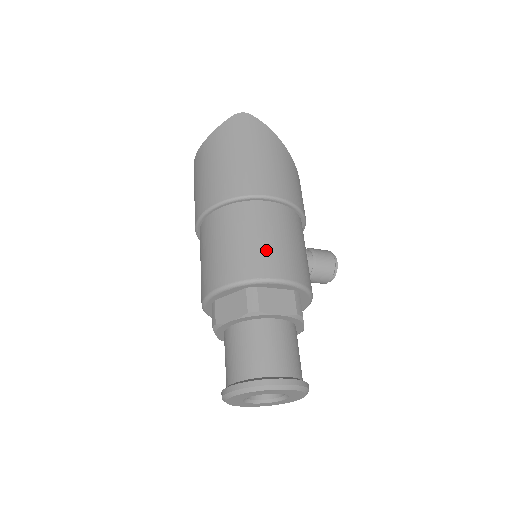
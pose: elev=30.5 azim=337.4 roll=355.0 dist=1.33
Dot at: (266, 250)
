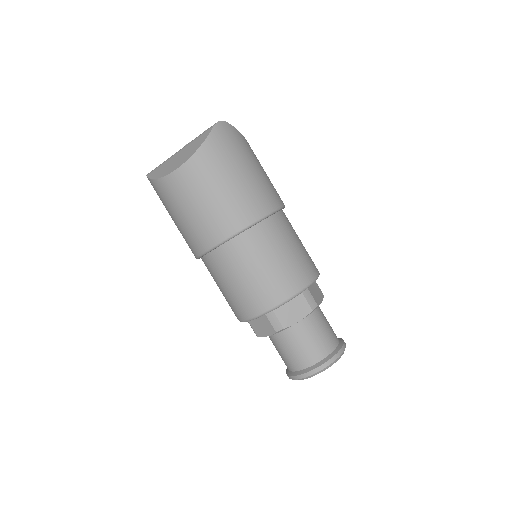
Dot at: (302, 256)
